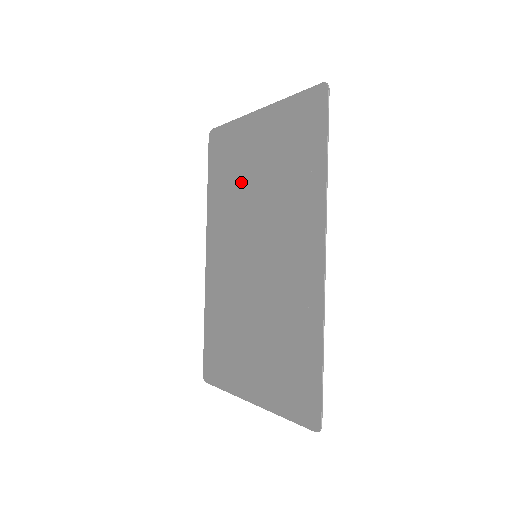
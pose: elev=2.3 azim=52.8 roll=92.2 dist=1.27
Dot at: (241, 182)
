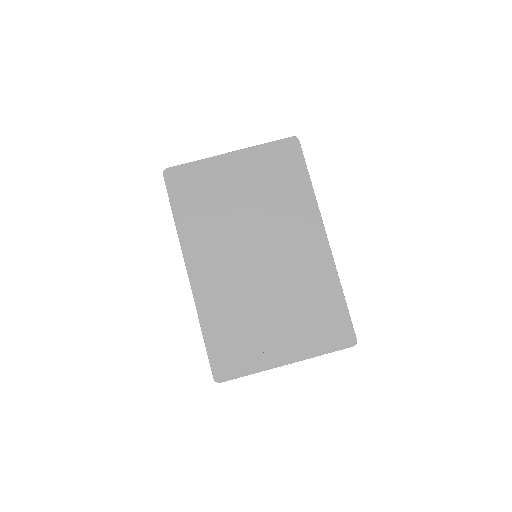
Dot at: (224, 205)
